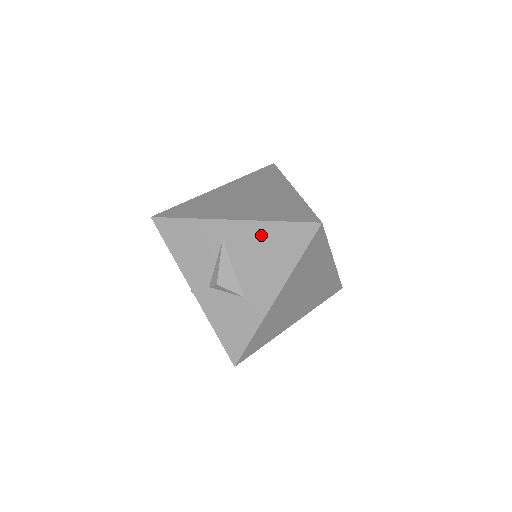
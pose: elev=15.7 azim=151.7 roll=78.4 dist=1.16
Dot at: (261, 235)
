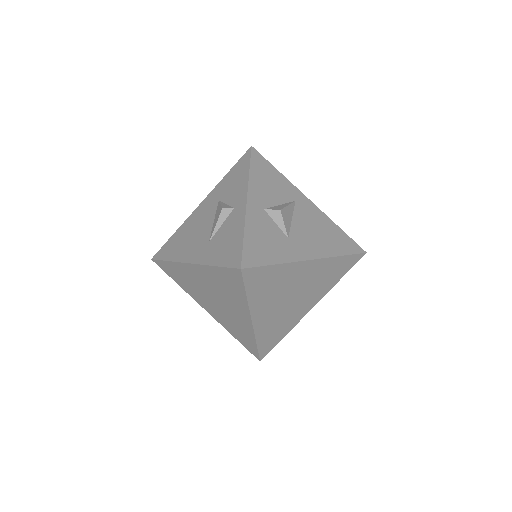
Dot at: (324, 223)
